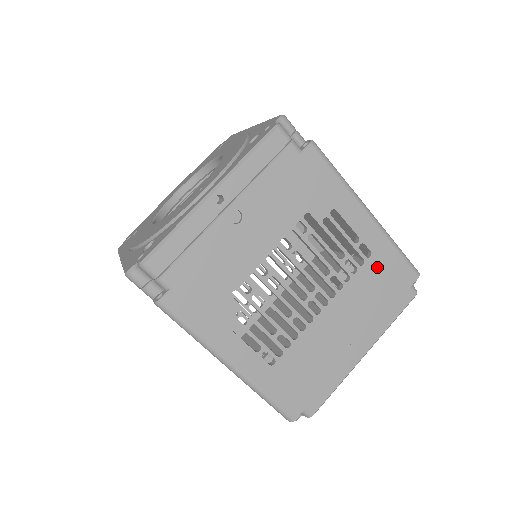
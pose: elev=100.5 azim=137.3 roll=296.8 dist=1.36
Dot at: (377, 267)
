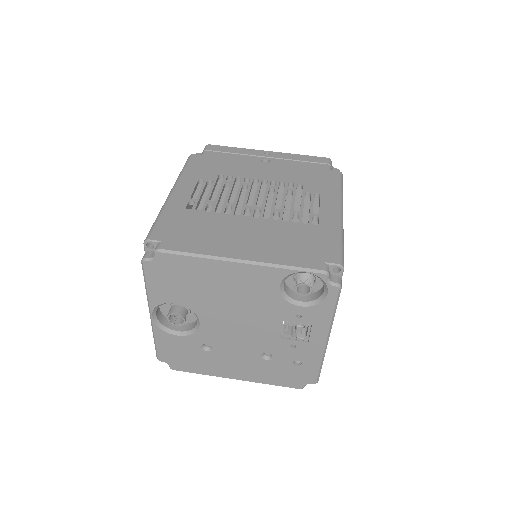
Dot at: (313, 233)
